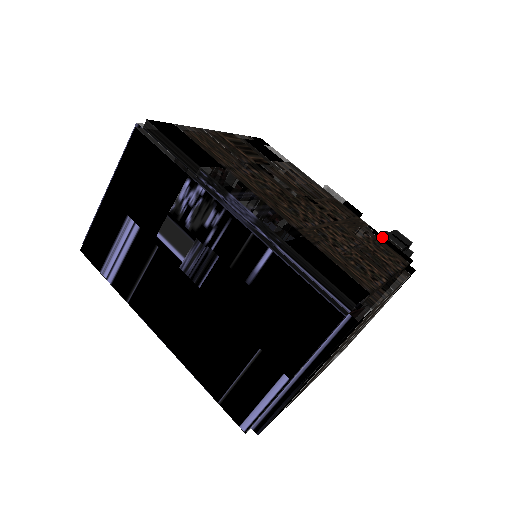
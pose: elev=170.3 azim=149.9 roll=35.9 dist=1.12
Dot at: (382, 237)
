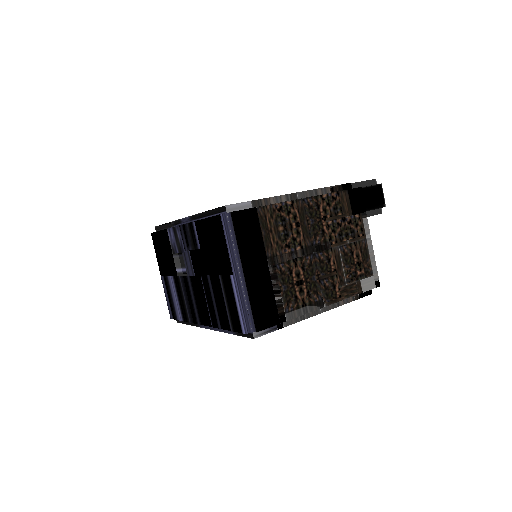
Dot at: occluded
